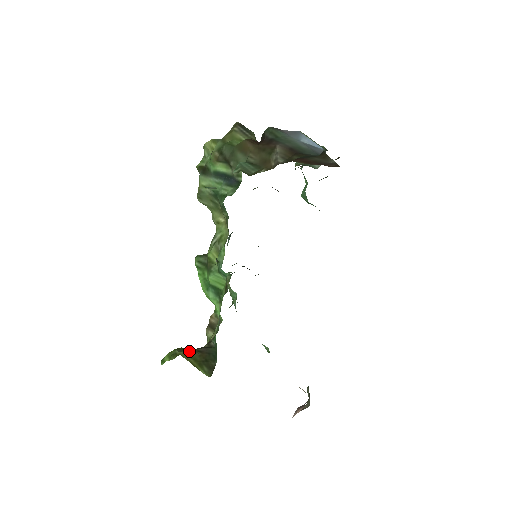
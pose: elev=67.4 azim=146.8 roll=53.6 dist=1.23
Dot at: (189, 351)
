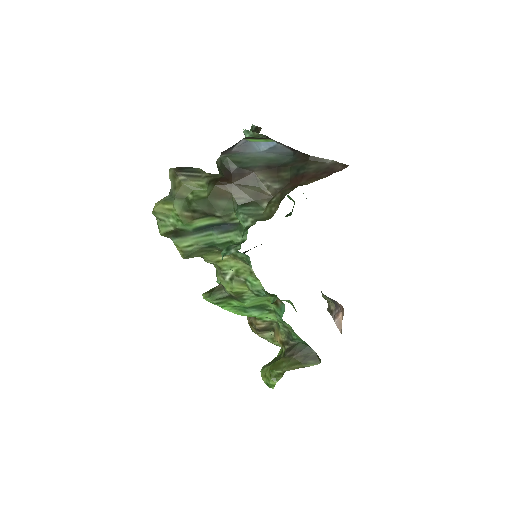
Dot at: (285, 363)
